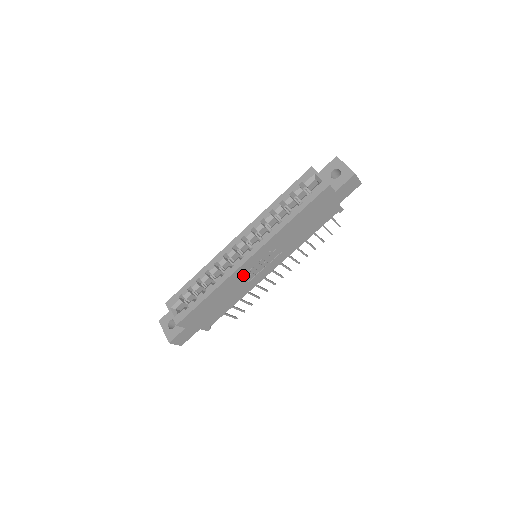
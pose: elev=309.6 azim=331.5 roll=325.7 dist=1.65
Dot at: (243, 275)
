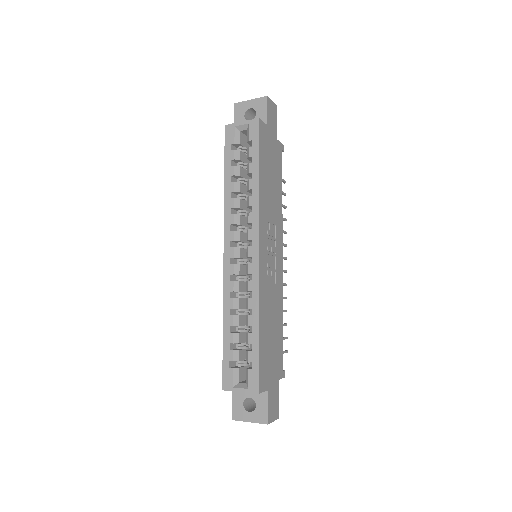
Dot at: (267, 278)
